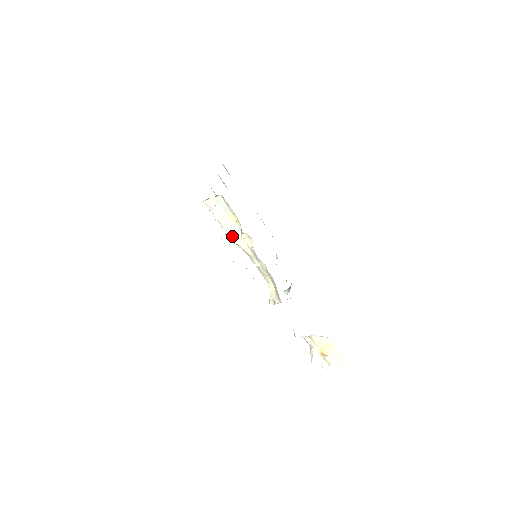
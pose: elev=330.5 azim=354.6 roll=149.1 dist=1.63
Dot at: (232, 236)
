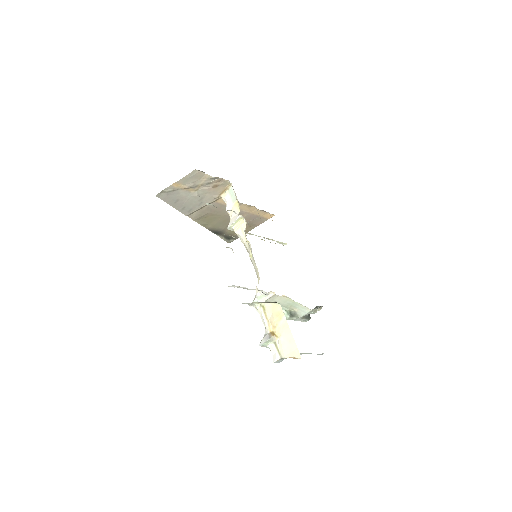
Dot at: (233, 222)
